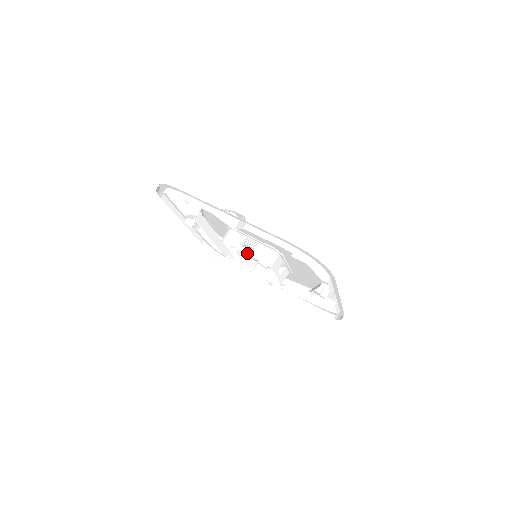
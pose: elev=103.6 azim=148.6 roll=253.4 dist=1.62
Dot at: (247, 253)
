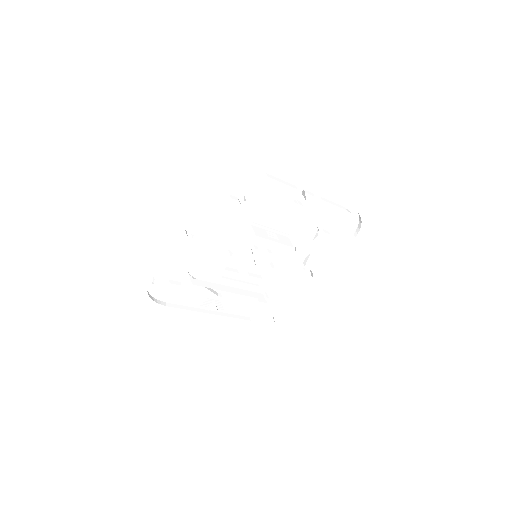
Dot at: (237, 252)
